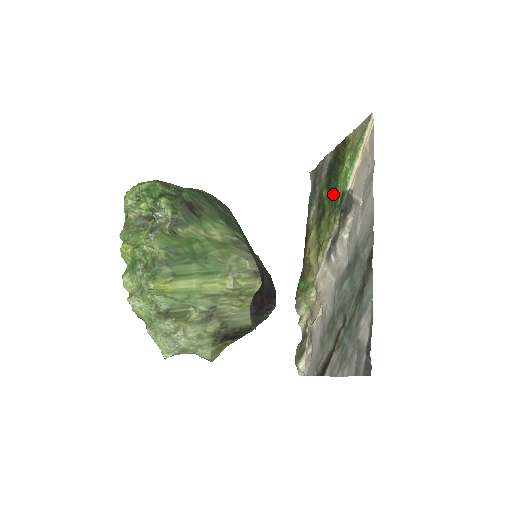
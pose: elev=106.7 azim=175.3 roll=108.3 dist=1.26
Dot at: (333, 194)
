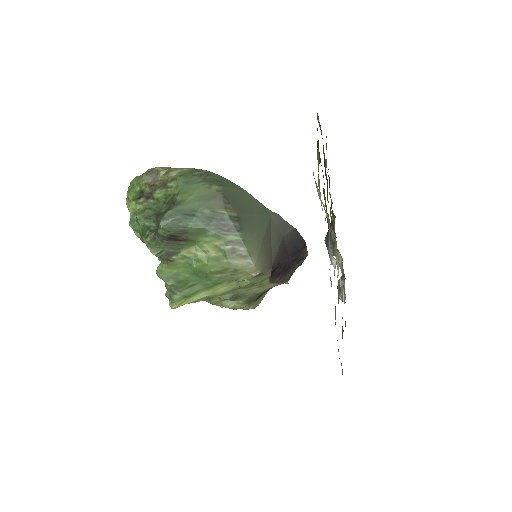
Dot at: occluded
